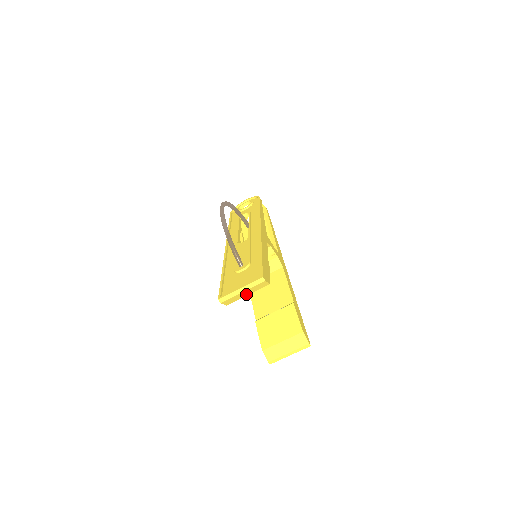
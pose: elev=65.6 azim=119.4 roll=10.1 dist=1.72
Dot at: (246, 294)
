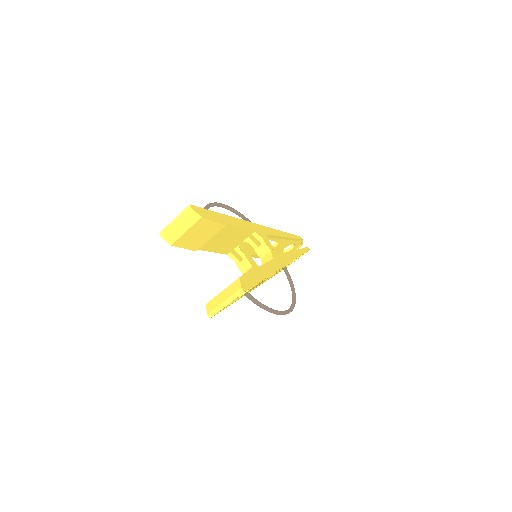
Dot at: (183, 230)
